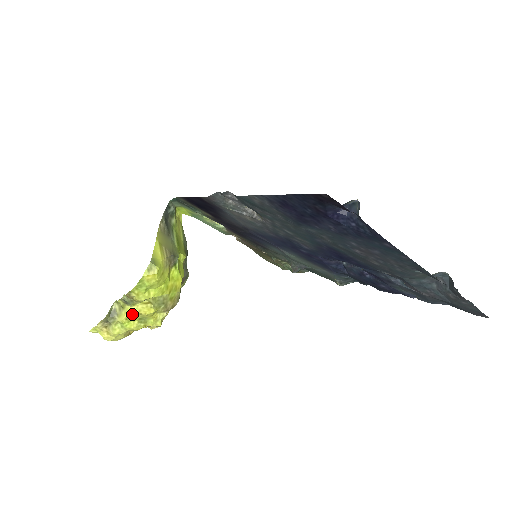
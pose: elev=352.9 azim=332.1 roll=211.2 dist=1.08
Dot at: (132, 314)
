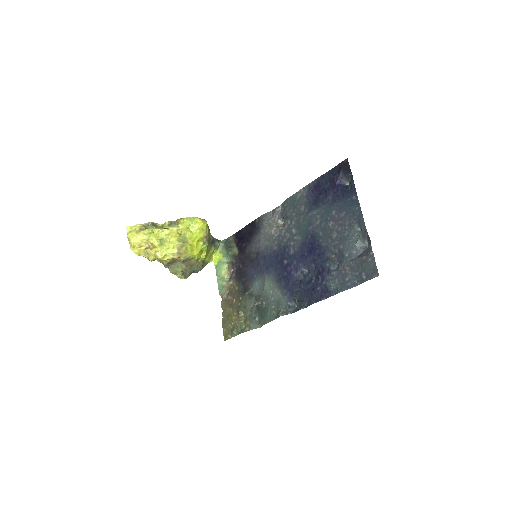
Dot at: (166, 230)
